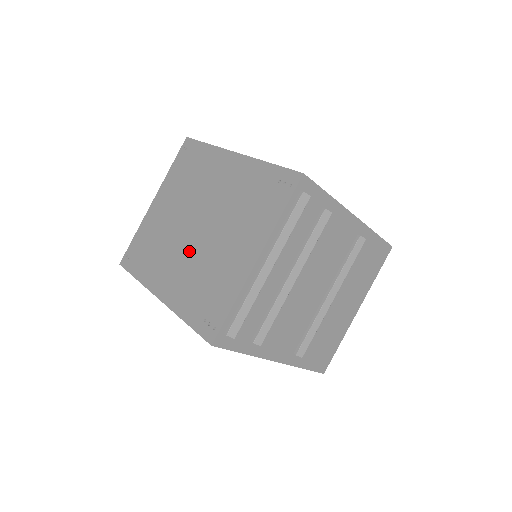
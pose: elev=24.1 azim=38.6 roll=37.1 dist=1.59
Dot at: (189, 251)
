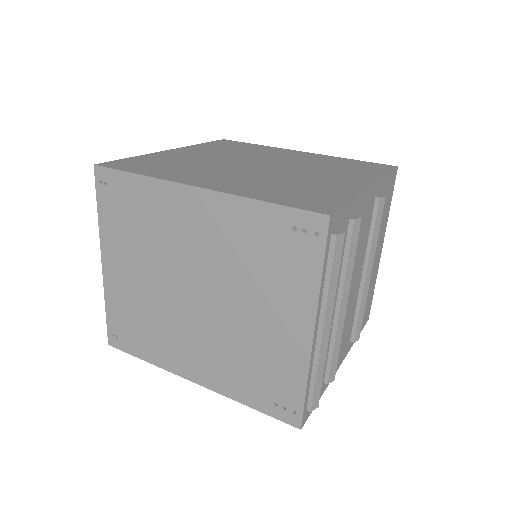
Dot at: (203, 327)
